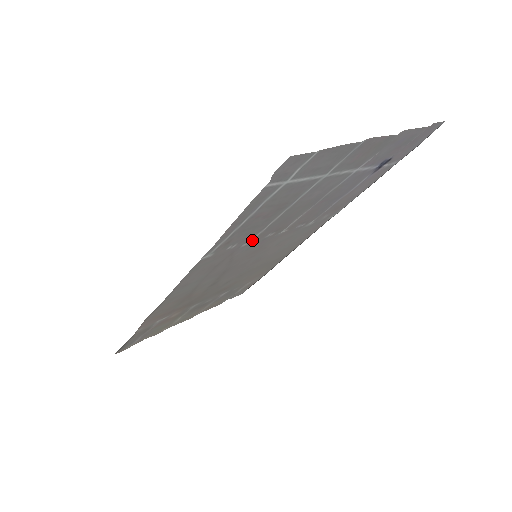
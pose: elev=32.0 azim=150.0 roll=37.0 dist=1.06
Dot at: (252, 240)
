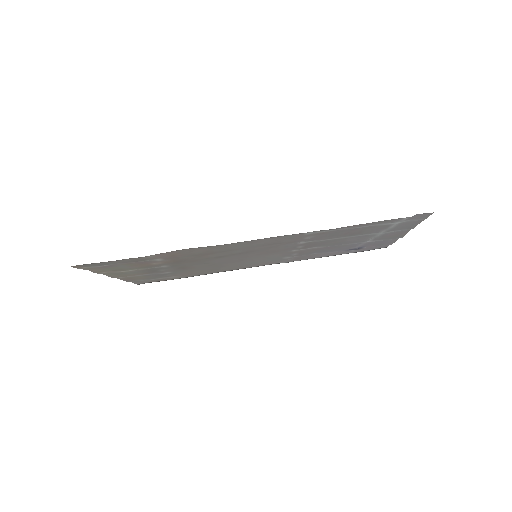
Dot at: (305, 242)
